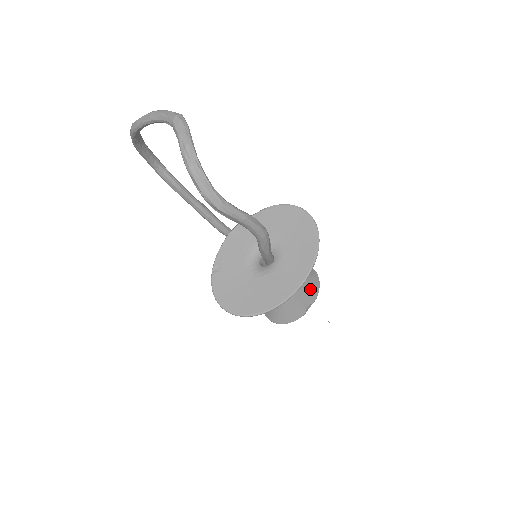
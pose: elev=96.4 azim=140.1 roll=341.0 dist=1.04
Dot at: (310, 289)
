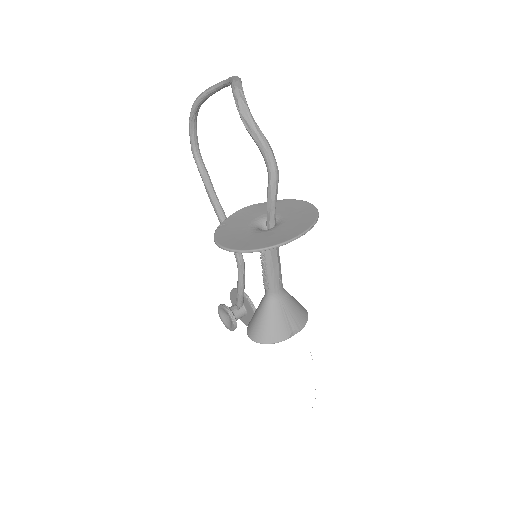
Dot at: (298, 314)
